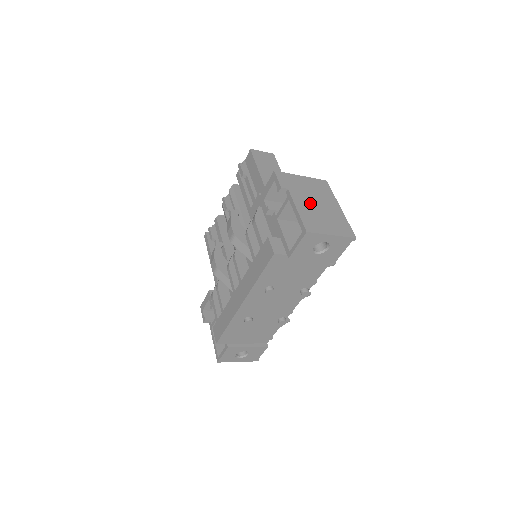
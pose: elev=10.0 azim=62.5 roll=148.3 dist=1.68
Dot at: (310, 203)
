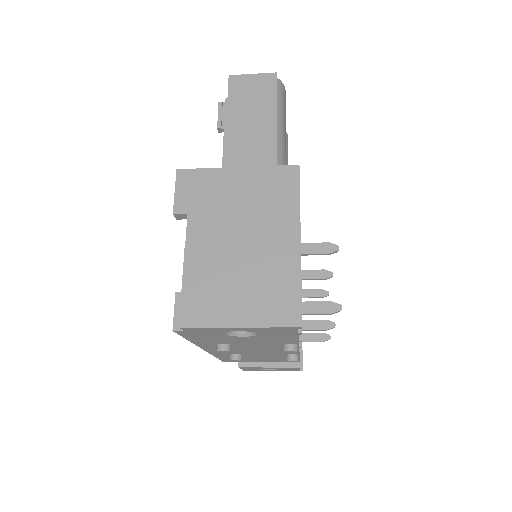
Dot at: (224, 243)
